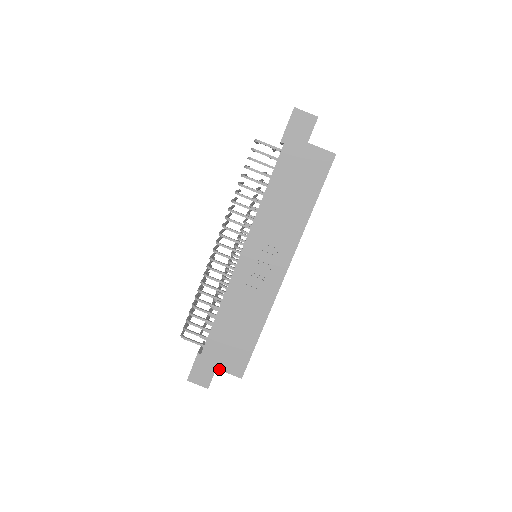
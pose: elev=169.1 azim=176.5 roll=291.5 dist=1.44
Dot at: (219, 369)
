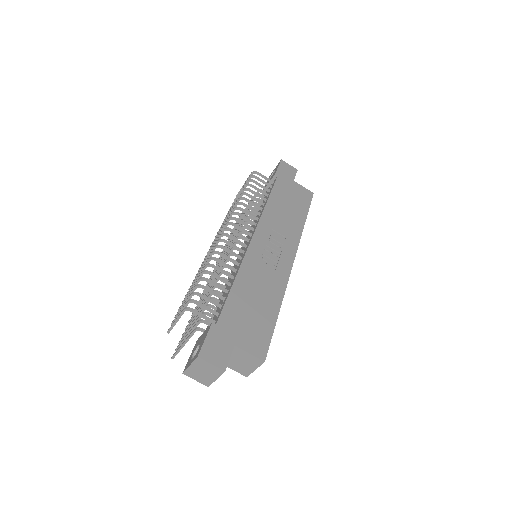
Dot at: (238, 346)
